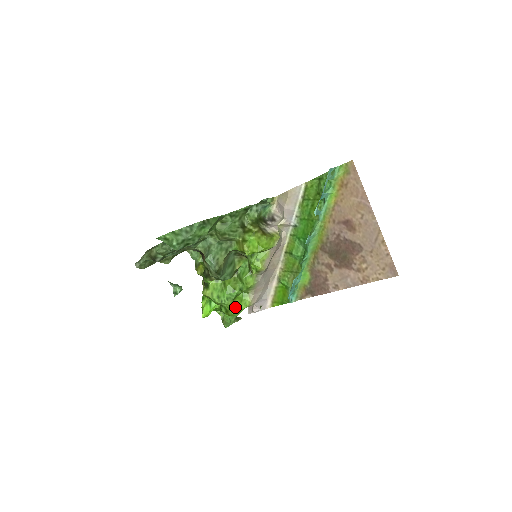
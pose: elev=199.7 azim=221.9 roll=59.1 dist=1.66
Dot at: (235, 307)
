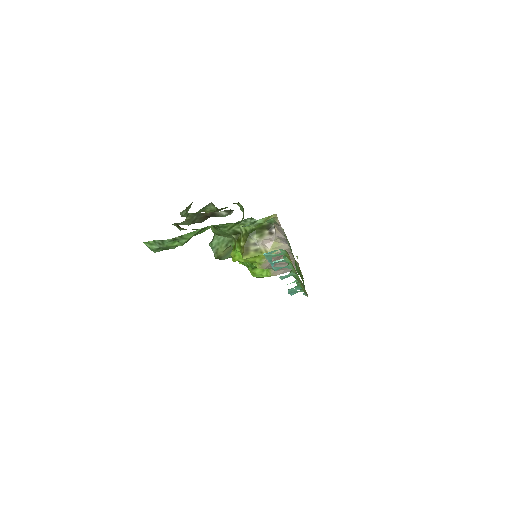
Dot at: (256, 274)
